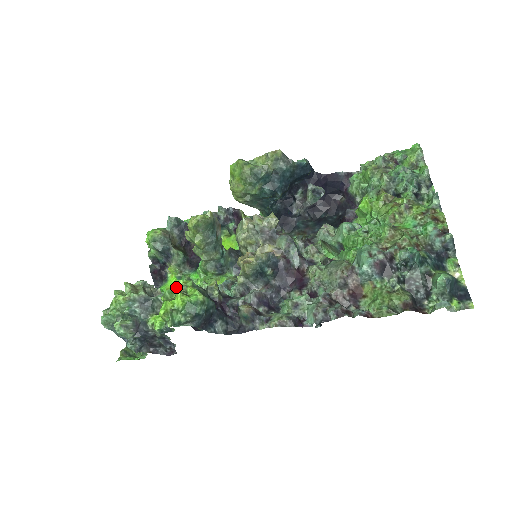
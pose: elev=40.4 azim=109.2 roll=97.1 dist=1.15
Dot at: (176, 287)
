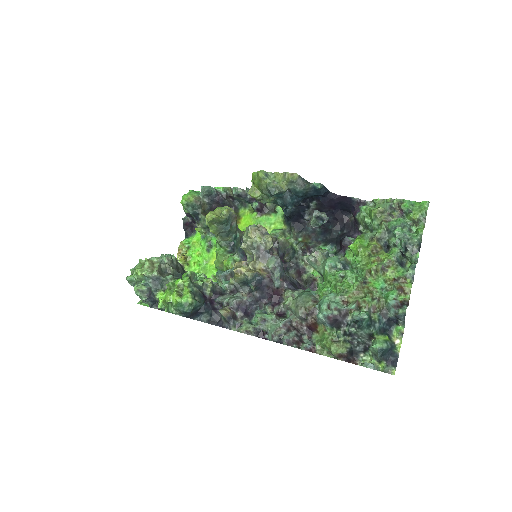
Dot at: (176, 284)
